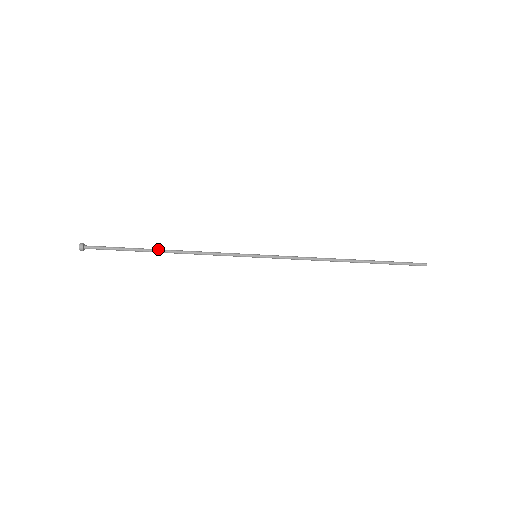
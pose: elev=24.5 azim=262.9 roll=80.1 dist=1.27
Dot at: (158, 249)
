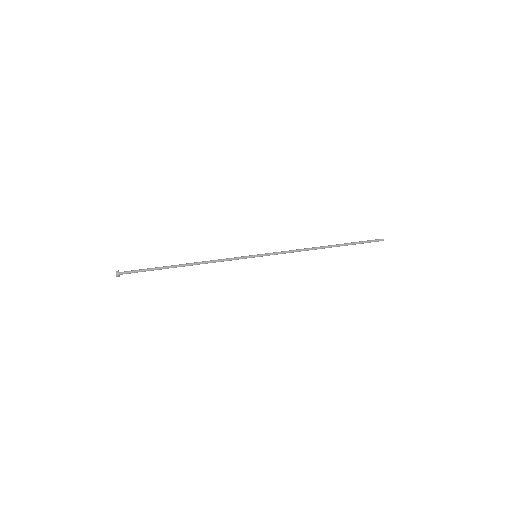
Dot at: (179, 264)
